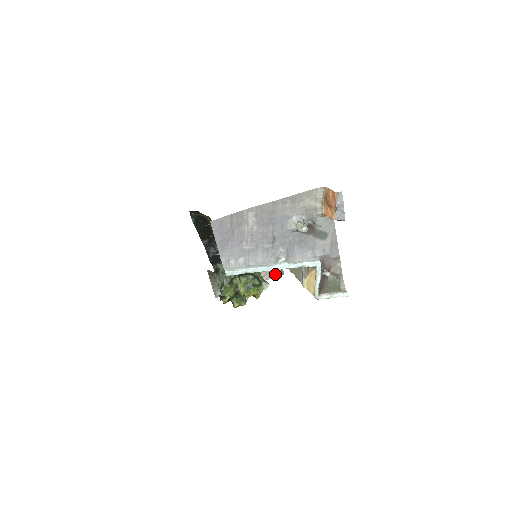
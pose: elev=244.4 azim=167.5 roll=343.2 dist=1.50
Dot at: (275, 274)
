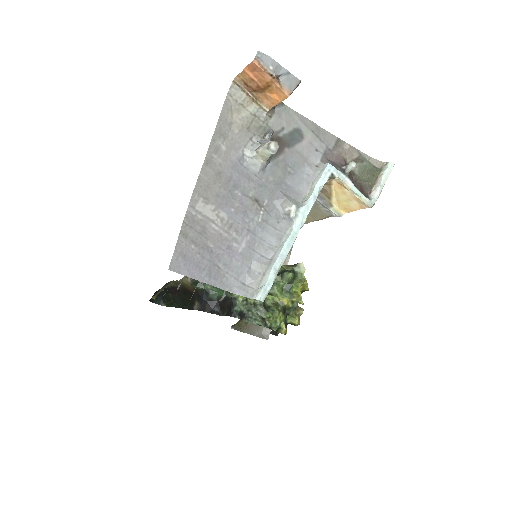
Dot at: (286, 257)
